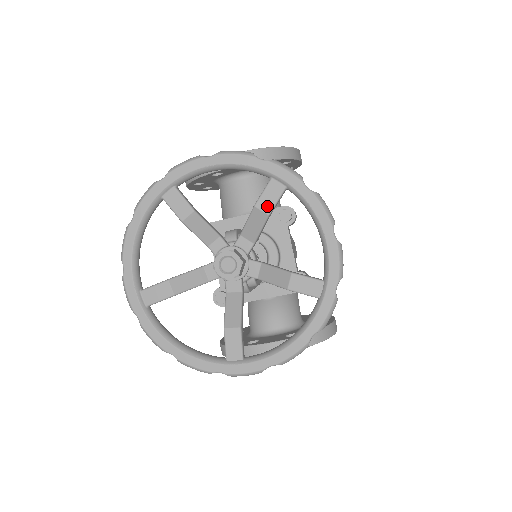
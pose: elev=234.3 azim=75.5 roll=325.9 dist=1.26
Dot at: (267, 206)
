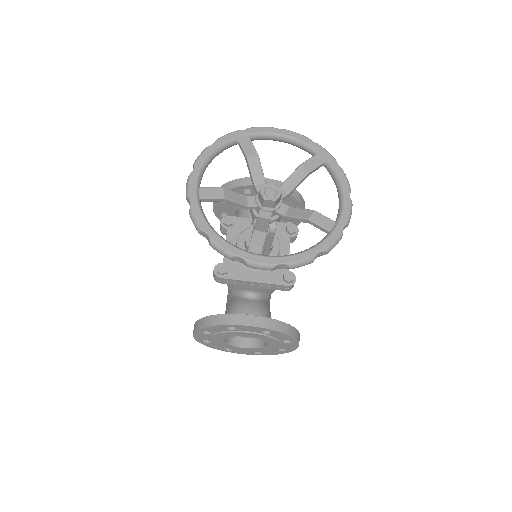
Dot at: (309, 167)
